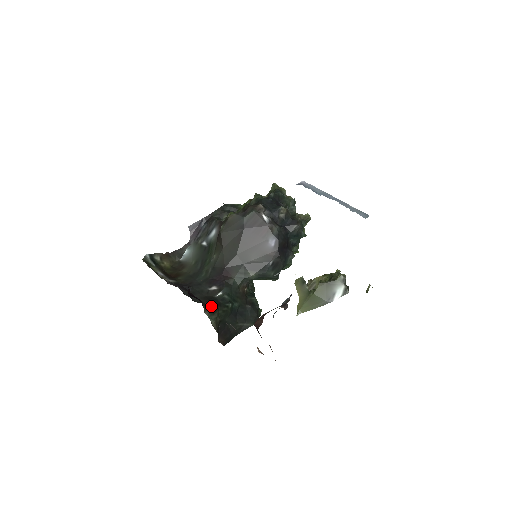
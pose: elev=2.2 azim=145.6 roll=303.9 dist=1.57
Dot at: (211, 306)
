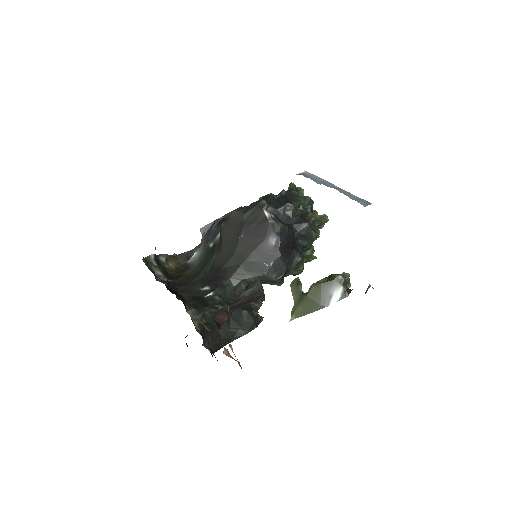
Dot at: (196, 305)
